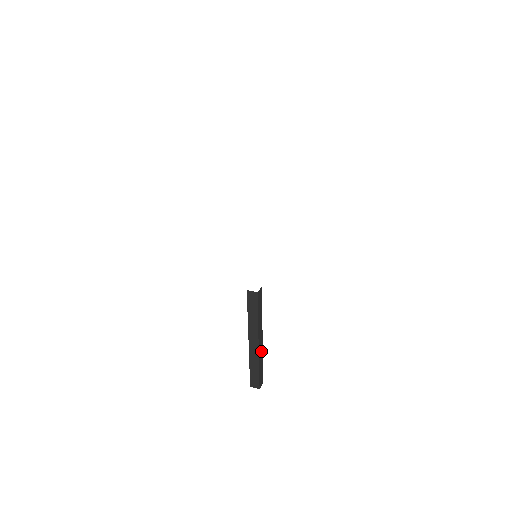
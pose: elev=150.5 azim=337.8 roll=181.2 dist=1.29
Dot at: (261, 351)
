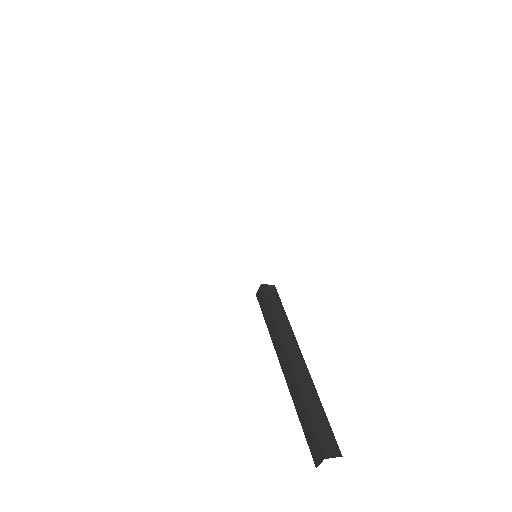
Dot at: (306, 379)
